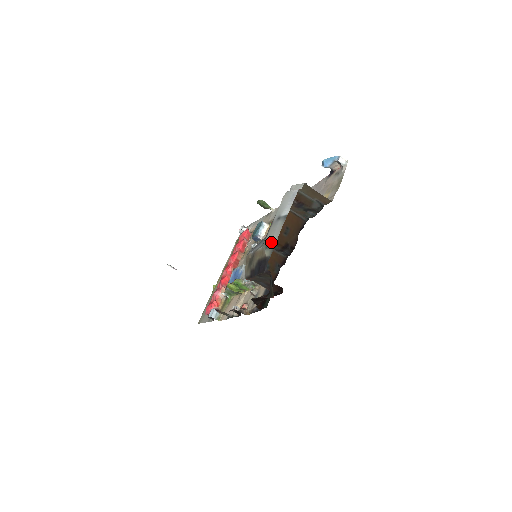
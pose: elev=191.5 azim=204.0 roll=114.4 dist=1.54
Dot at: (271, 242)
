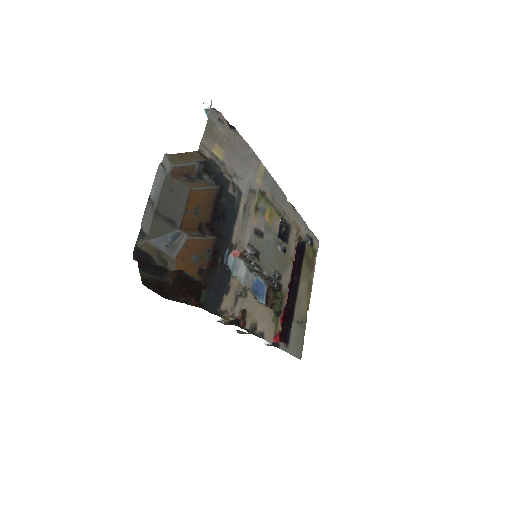
Dot at: (142, 230)
